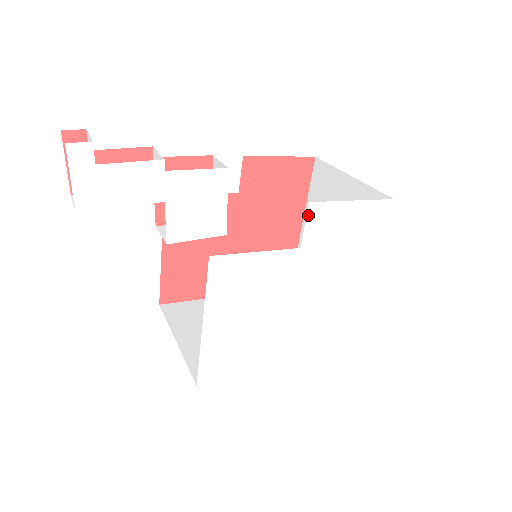
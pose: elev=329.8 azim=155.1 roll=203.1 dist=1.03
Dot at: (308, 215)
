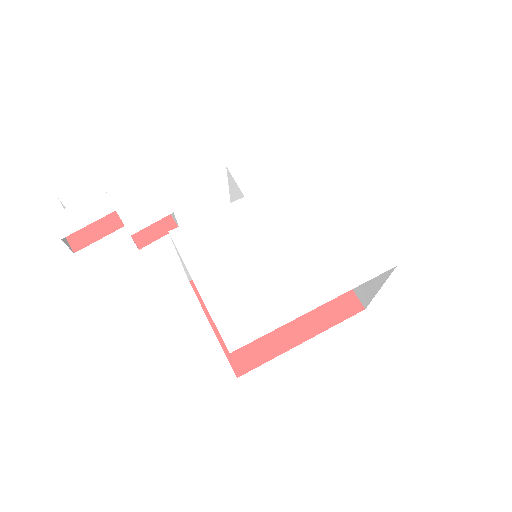
Dot at: (232, 174)
